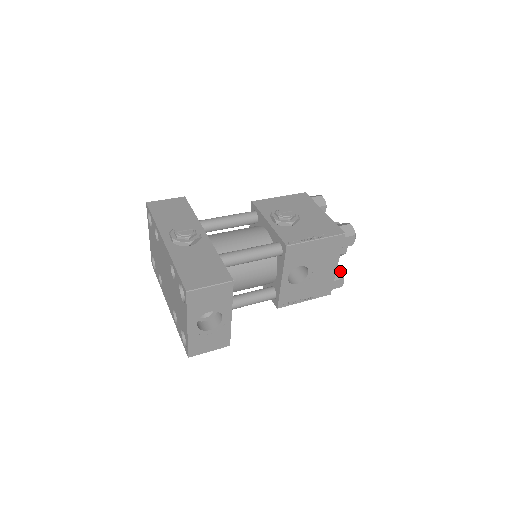
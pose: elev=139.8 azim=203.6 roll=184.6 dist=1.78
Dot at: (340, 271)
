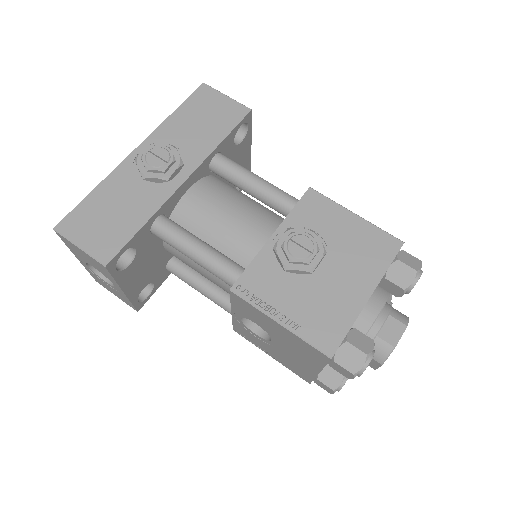
Dot at: (339, 378)
